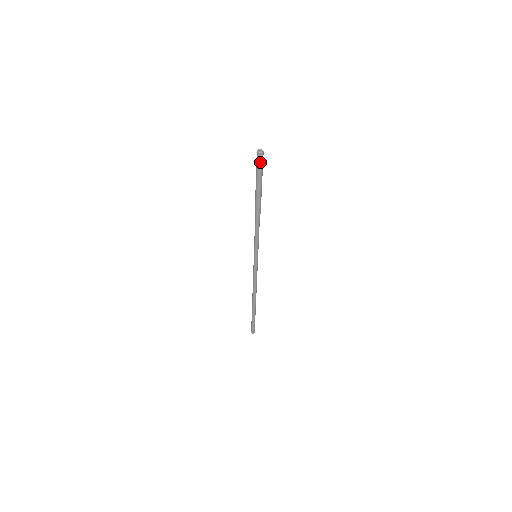
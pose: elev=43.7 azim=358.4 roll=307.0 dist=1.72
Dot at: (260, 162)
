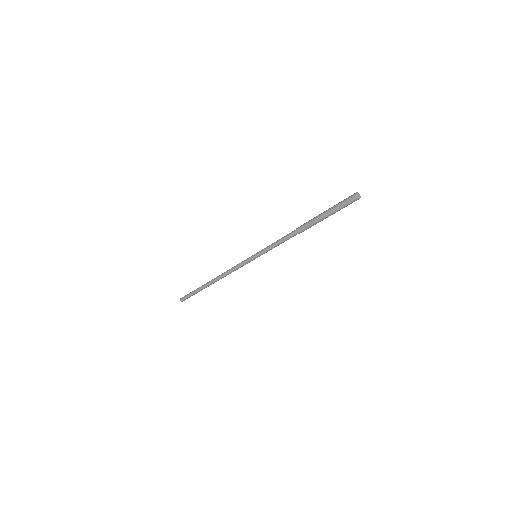
Dot at: (349, 203)
